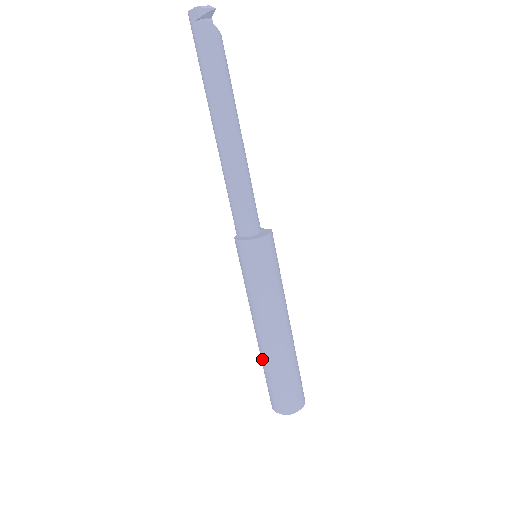
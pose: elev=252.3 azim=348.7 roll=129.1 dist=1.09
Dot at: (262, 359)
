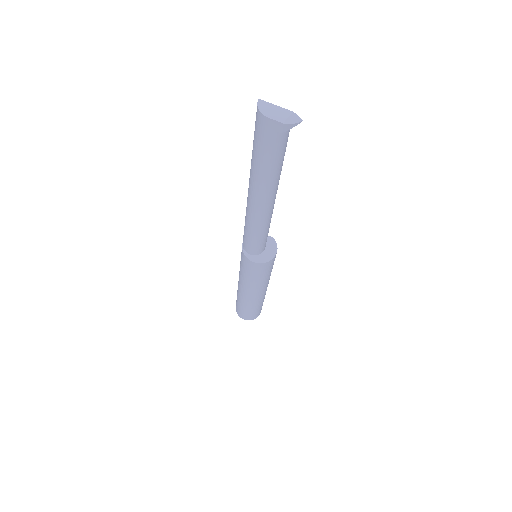
Dot at: (243, 303)
